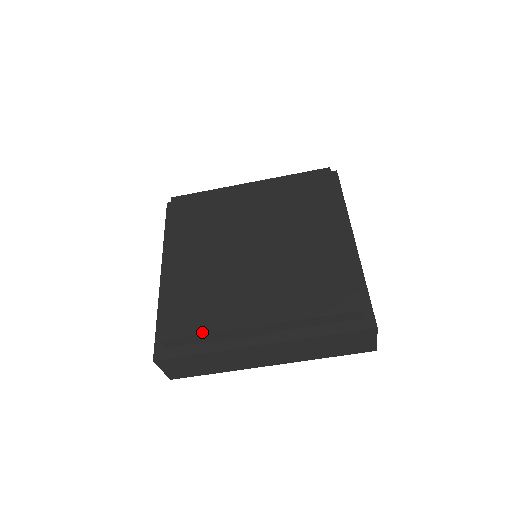
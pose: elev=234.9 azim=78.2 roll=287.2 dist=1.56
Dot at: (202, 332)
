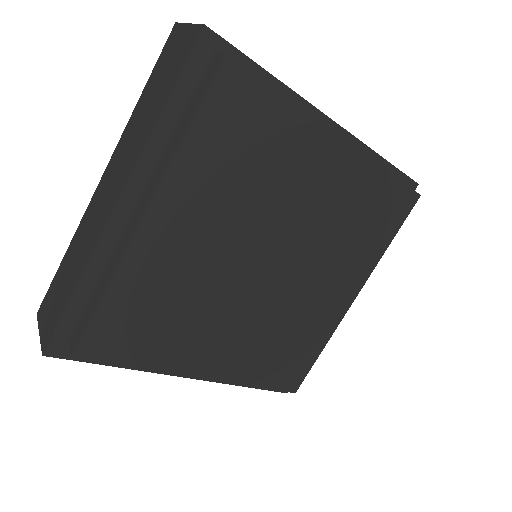
Dot at: (137, 365)
